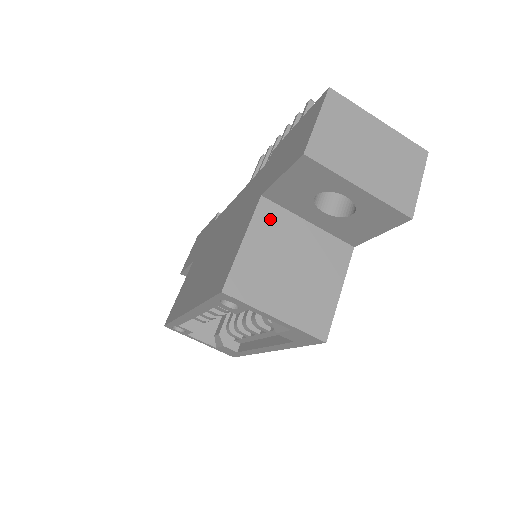
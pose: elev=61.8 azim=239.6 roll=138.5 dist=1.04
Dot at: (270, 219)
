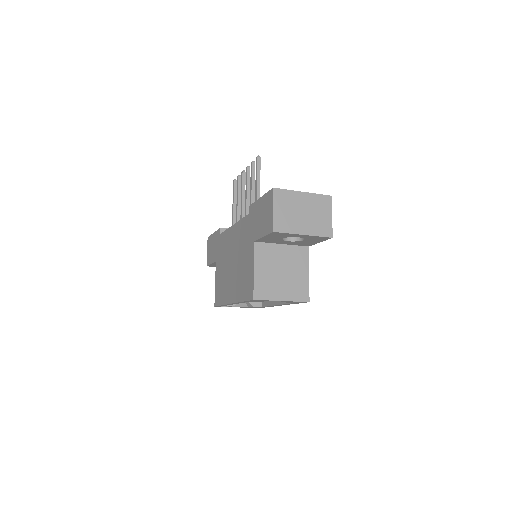
Dot at: (263, 252)
